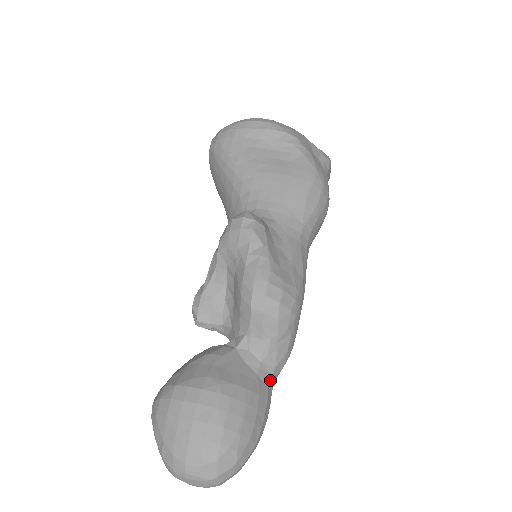
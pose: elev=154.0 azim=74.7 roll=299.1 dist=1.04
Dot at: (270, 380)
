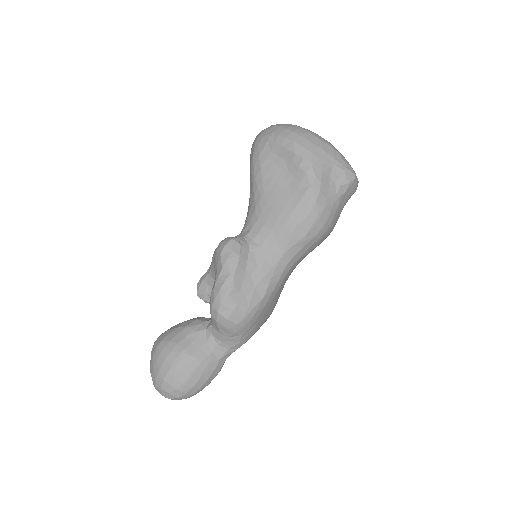
Dot at: (222, 356)
